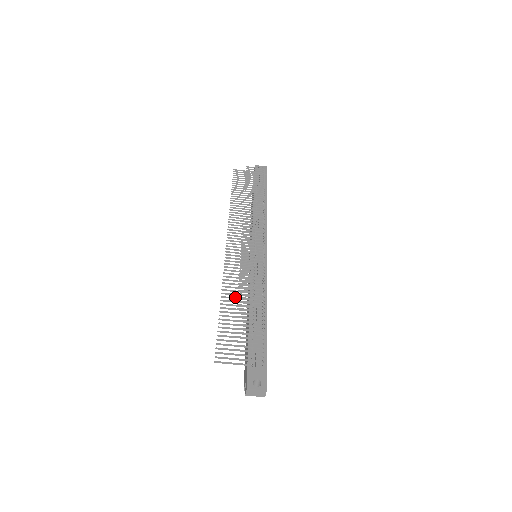
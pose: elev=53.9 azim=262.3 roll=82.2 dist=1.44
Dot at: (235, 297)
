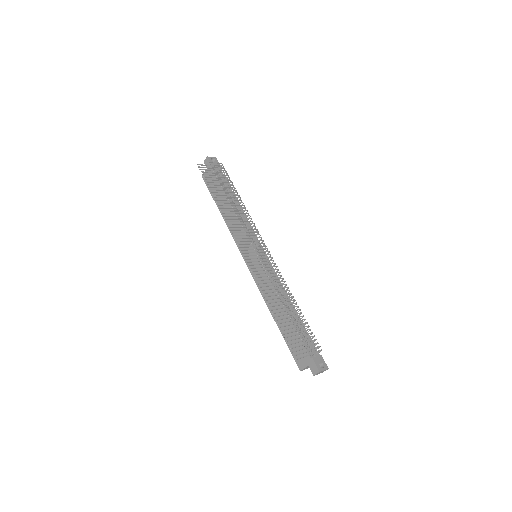
Dot at: (275, 301)
